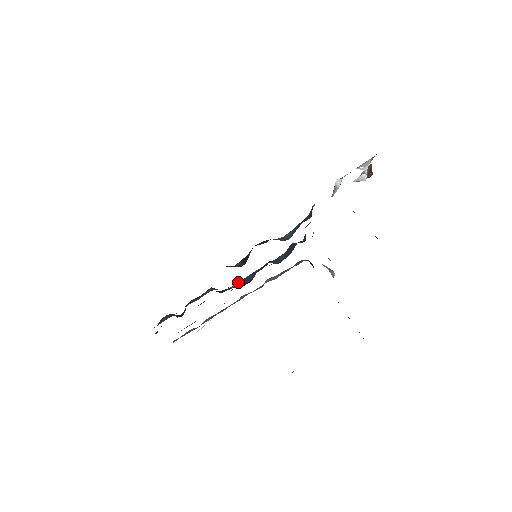
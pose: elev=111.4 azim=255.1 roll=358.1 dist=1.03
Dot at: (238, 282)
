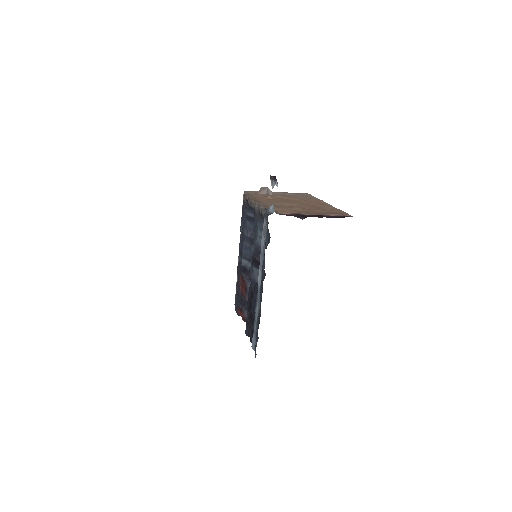
Dot at: (242, 256)
